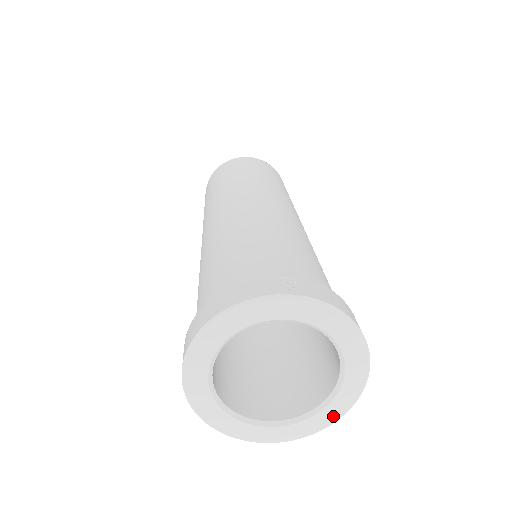
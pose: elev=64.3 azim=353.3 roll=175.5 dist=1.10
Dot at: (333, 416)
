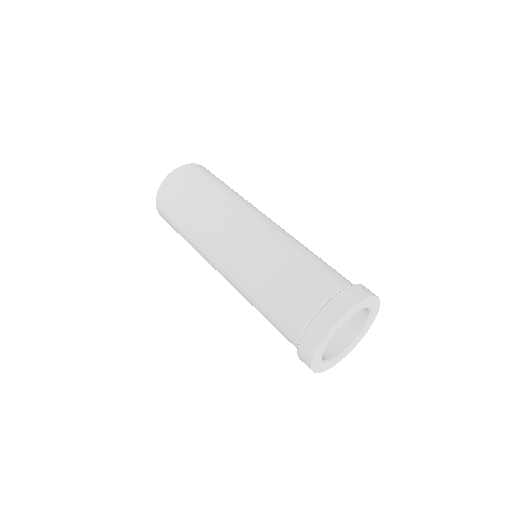
Dot at: (374, 317)
